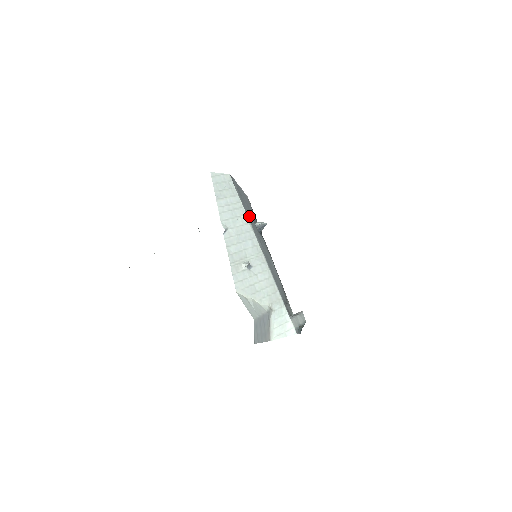
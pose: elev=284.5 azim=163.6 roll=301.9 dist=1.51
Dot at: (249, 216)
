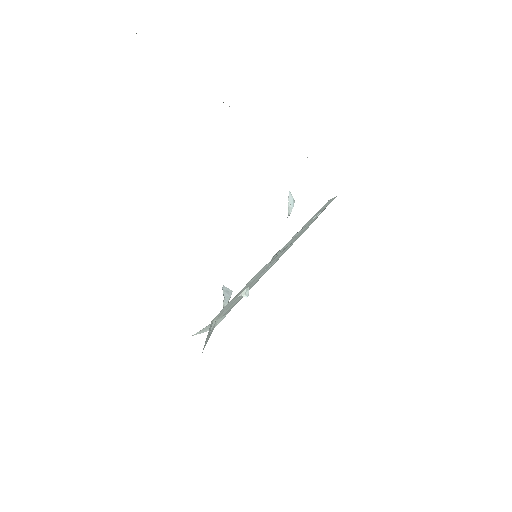
Dot at: occluded
